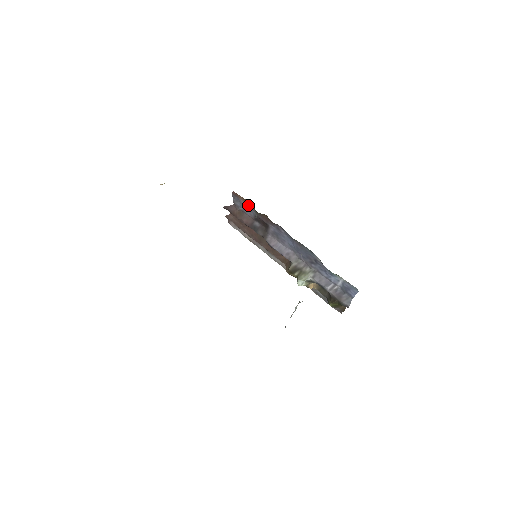
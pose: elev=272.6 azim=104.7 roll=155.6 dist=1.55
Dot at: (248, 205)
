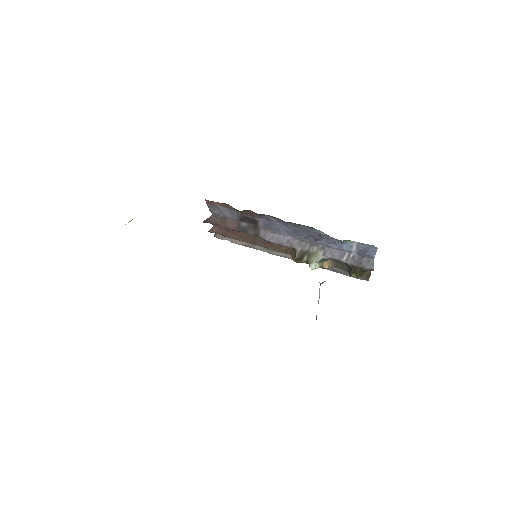
Dot at: (227, 208)
